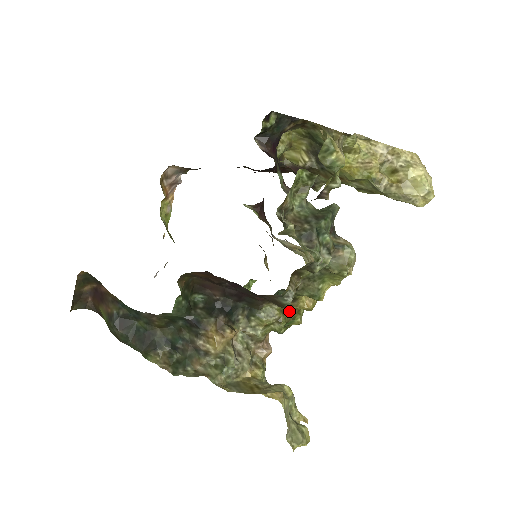
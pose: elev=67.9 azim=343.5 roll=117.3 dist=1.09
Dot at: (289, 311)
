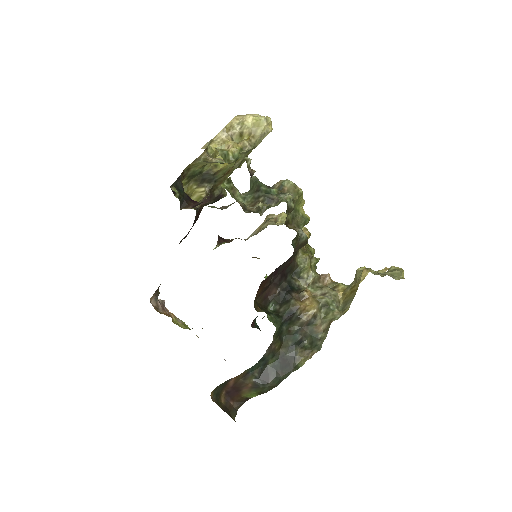
Dot at: occluded
